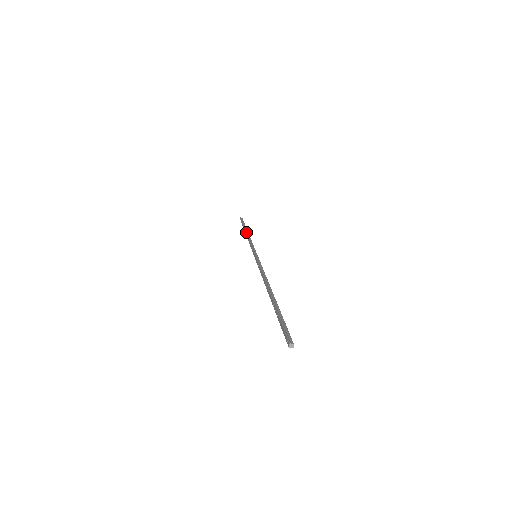
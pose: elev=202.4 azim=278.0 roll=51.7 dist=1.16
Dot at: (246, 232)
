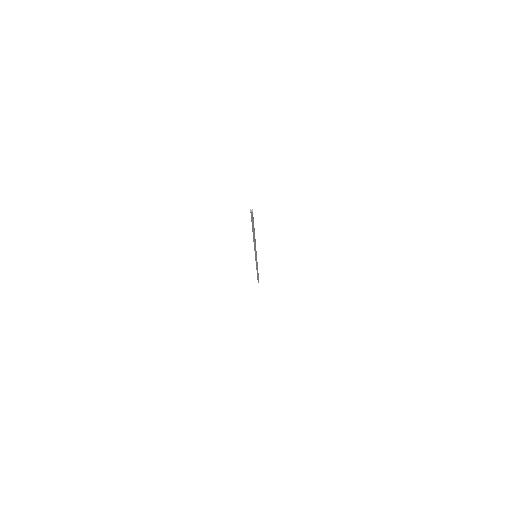
Dot at: occluded
